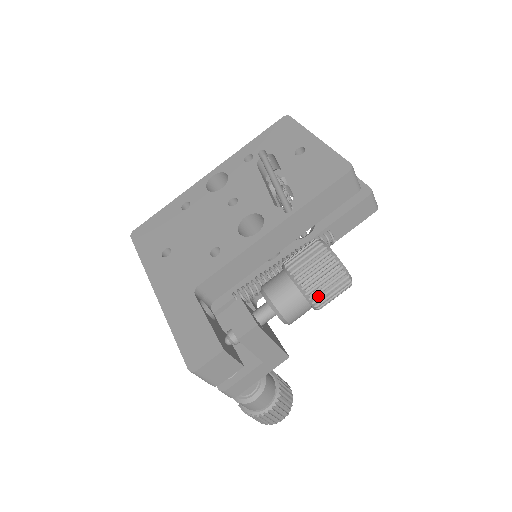
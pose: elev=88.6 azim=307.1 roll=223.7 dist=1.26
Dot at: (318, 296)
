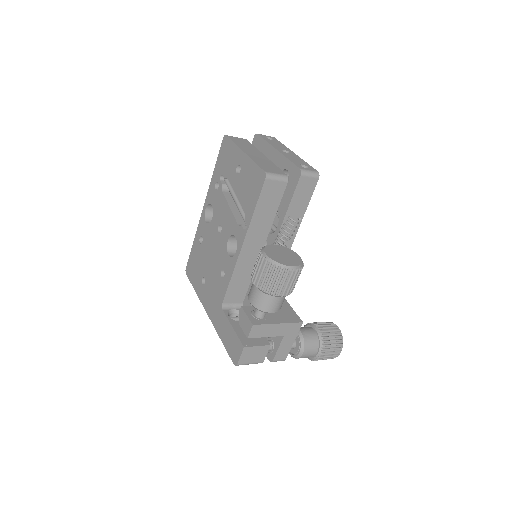
Dot at: (277, 291)
